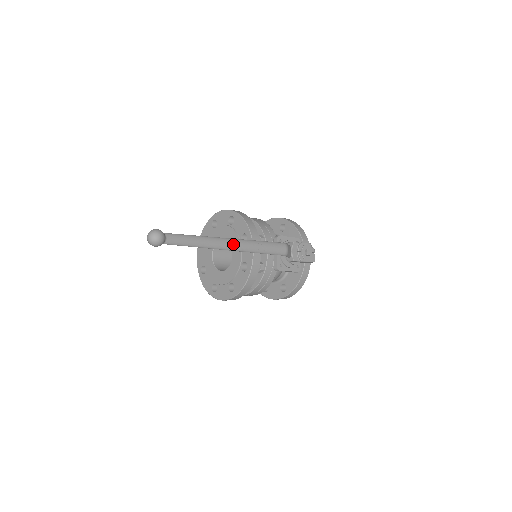
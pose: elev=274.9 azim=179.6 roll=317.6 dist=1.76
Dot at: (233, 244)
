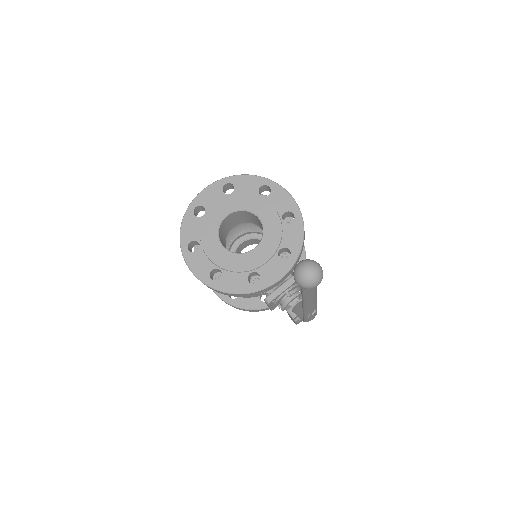
Dot at: (312, 304)
